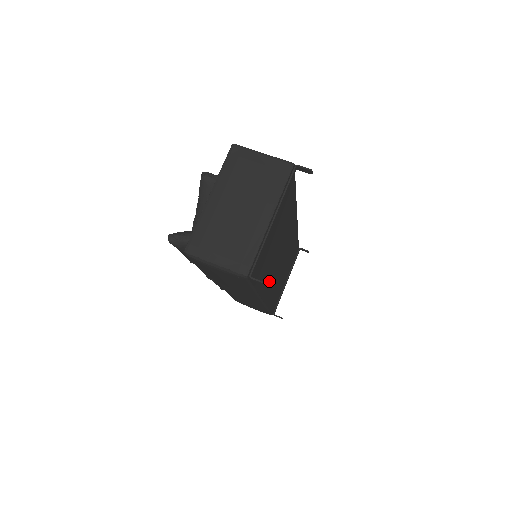
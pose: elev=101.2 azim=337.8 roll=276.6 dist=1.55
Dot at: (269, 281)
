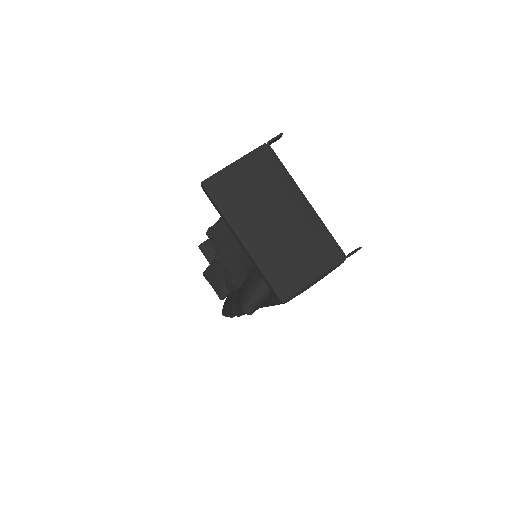
Dot at: occluded
